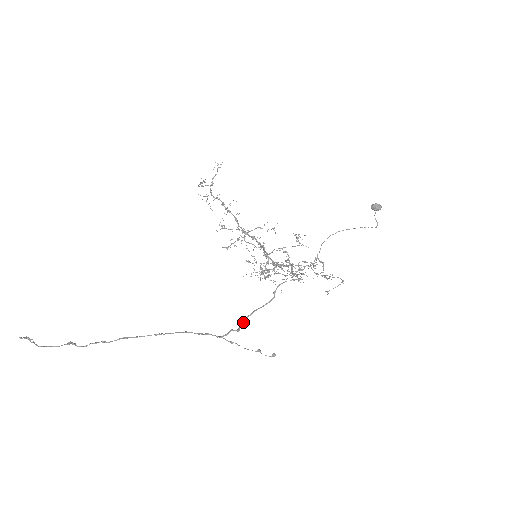
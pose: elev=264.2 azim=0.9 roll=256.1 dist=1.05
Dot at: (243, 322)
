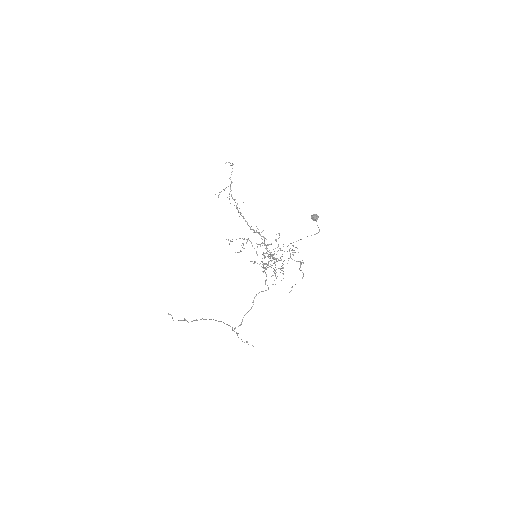
Dot at: (242, 320)
